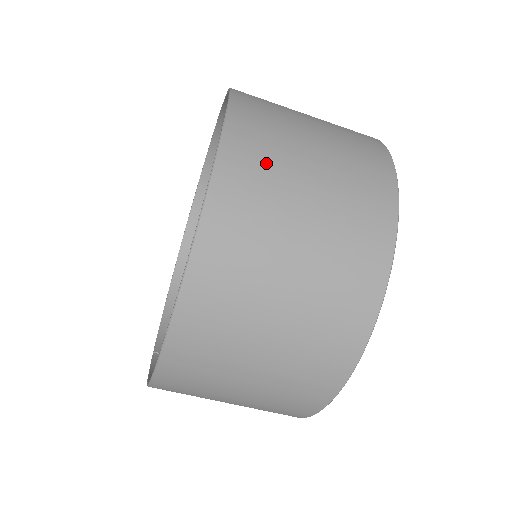
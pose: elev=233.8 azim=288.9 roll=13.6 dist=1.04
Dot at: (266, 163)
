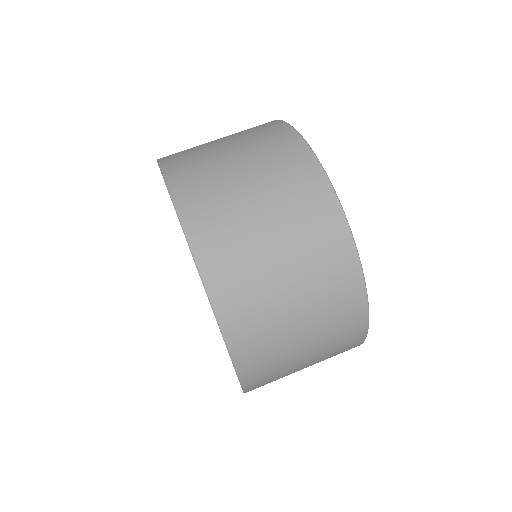
Dot at: (196, 161)
